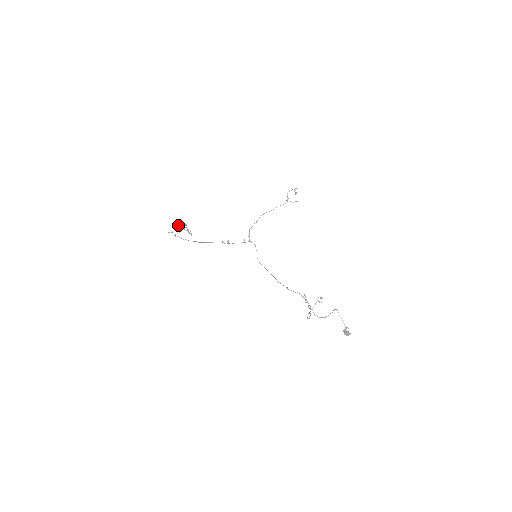
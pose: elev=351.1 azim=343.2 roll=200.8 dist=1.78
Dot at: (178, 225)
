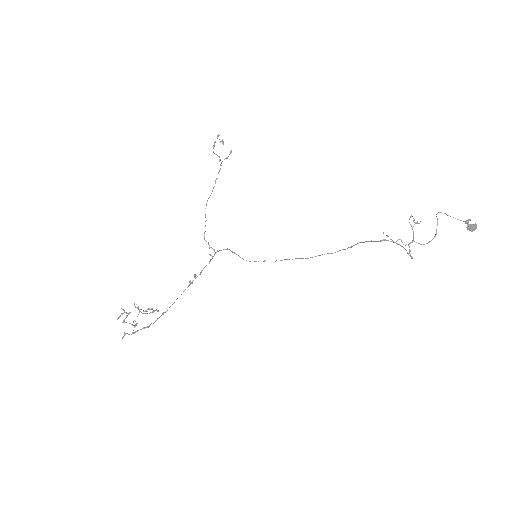
Dot at: (125, 318)
